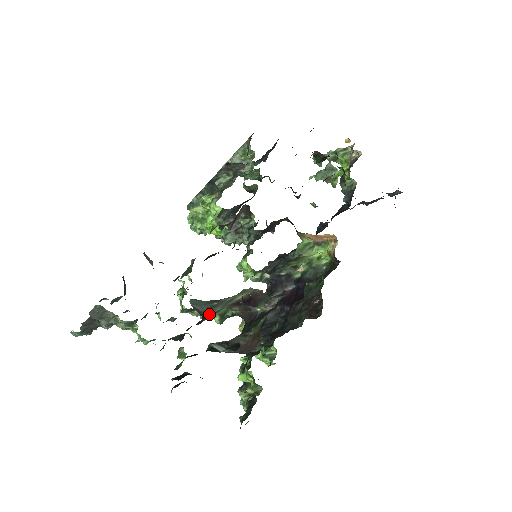
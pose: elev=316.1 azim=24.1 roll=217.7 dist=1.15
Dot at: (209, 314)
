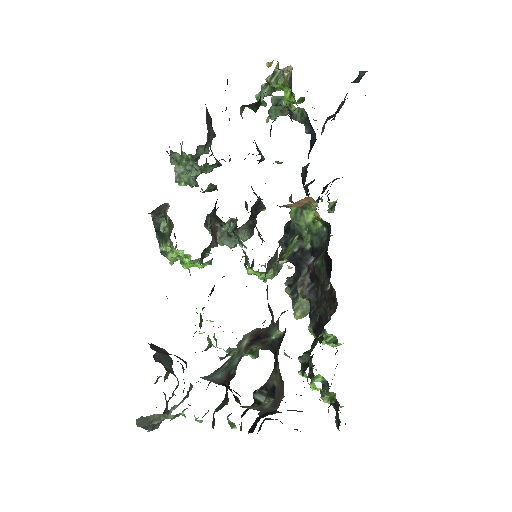
Dot at: (232, 369)
